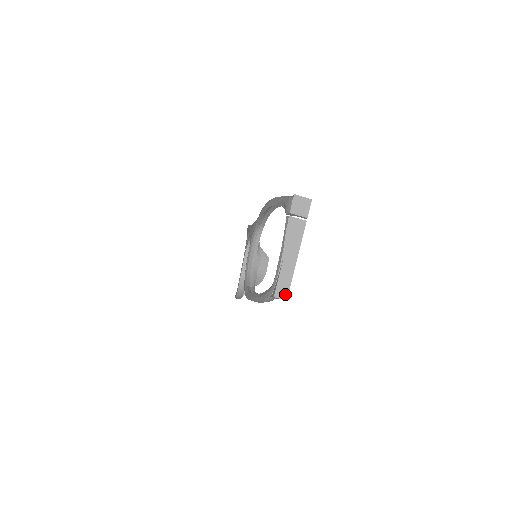
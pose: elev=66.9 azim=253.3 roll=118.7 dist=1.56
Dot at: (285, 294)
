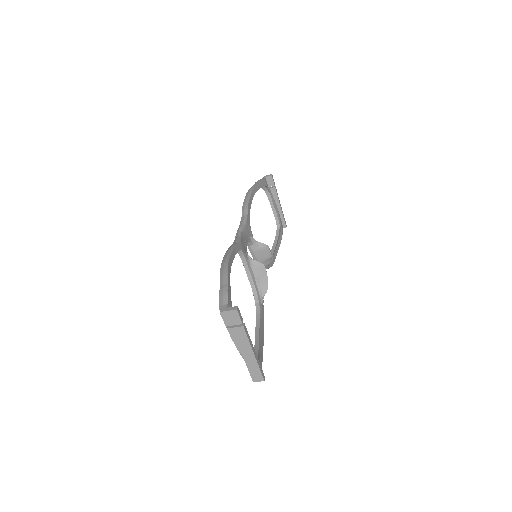
Dot at: (260, 378)
